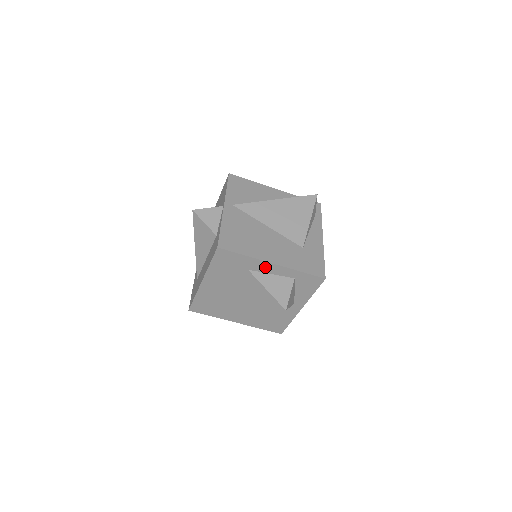
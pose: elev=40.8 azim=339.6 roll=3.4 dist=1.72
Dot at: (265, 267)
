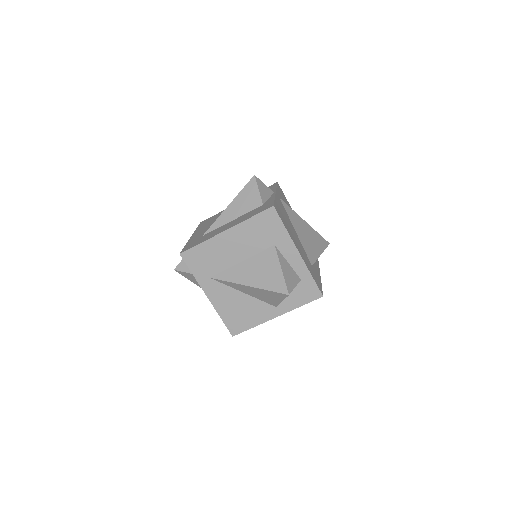
Dot at: (290, 252)
